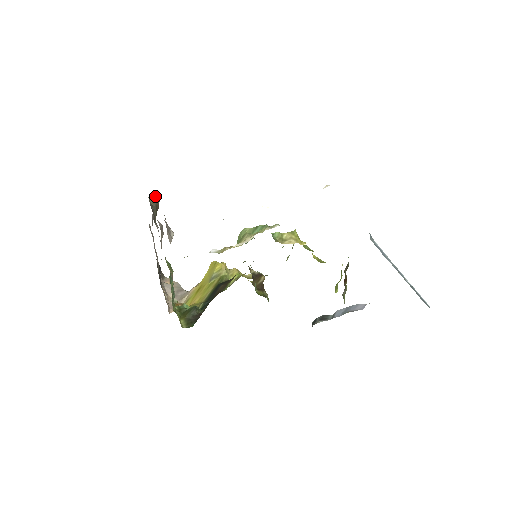
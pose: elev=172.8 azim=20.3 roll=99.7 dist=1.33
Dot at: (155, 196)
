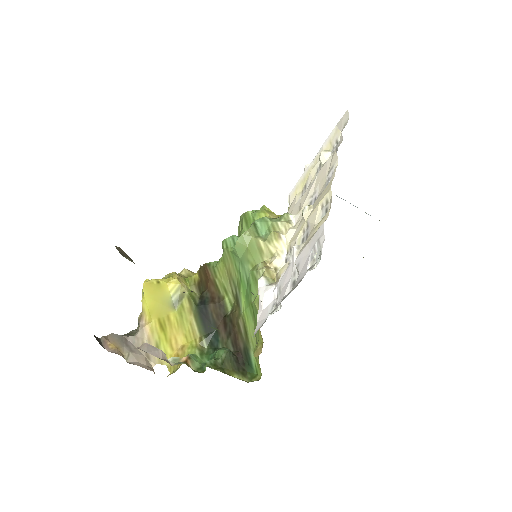
Dot at: (115, 246)
